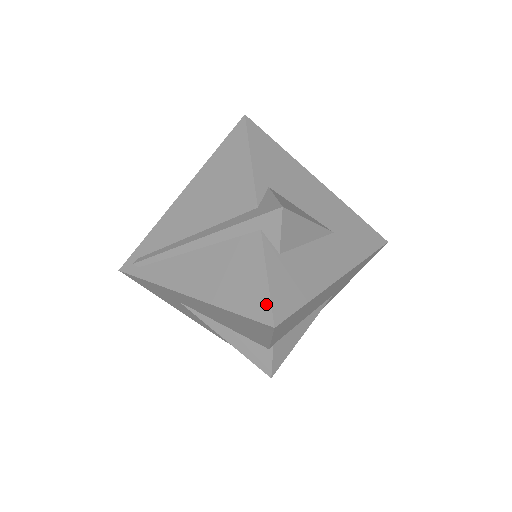
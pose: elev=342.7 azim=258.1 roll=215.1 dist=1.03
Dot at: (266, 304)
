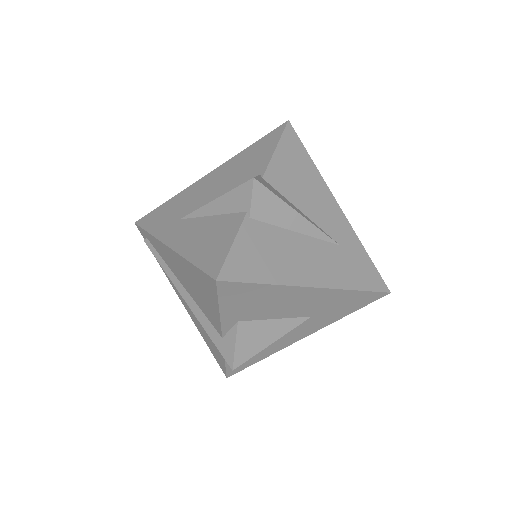
Dot at: (223, 369)
